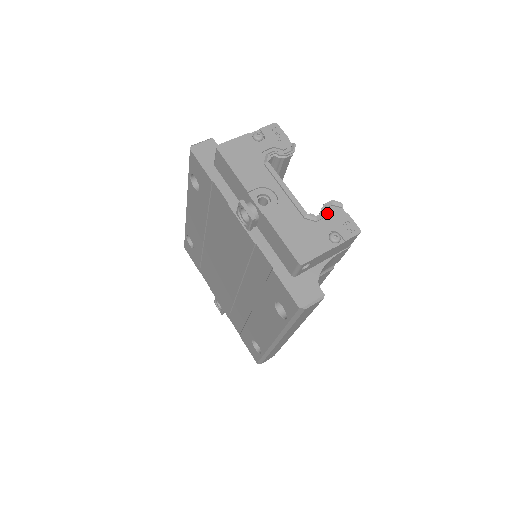
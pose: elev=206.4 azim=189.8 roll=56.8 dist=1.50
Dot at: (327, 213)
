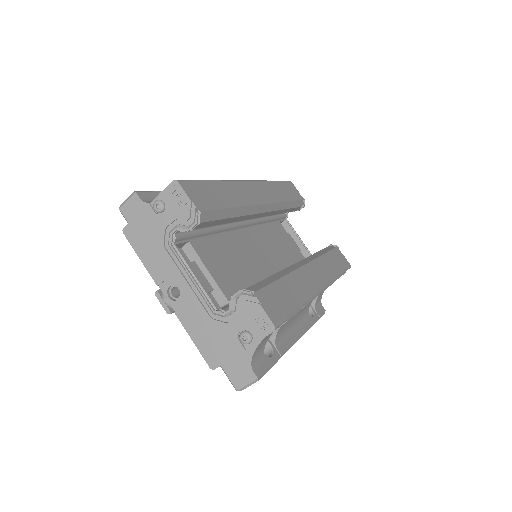
Dot at: (238, 305)
